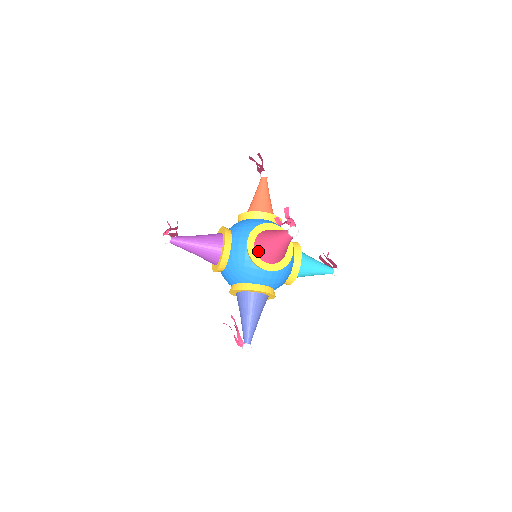
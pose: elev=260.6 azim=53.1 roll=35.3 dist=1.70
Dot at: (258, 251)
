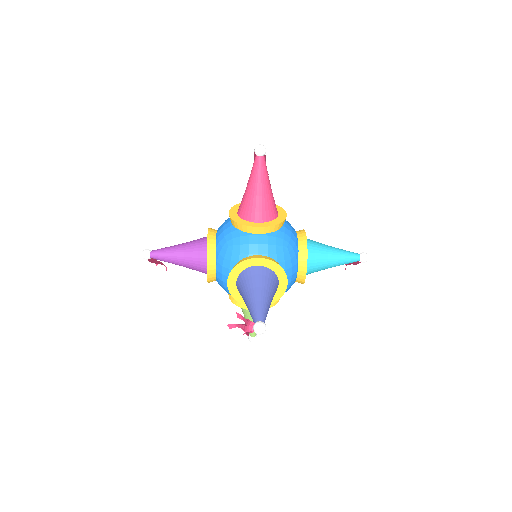
Dot at: (241, 213)
